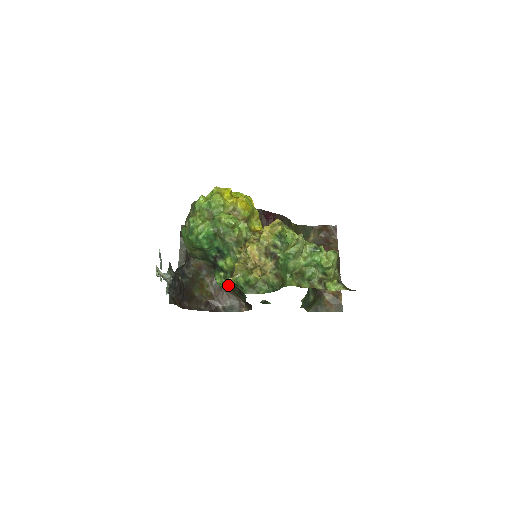
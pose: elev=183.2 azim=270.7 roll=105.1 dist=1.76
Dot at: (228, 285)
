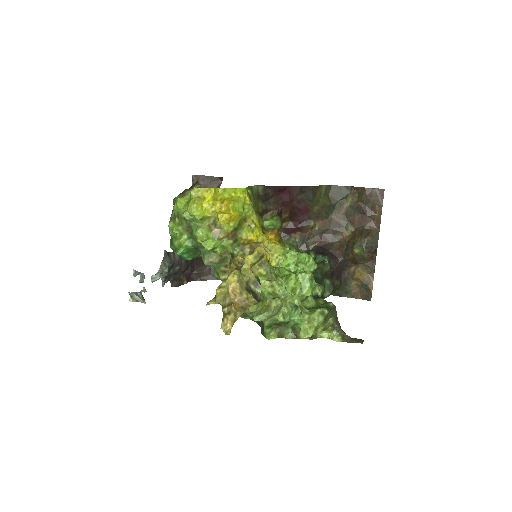
Dot at: occluded
